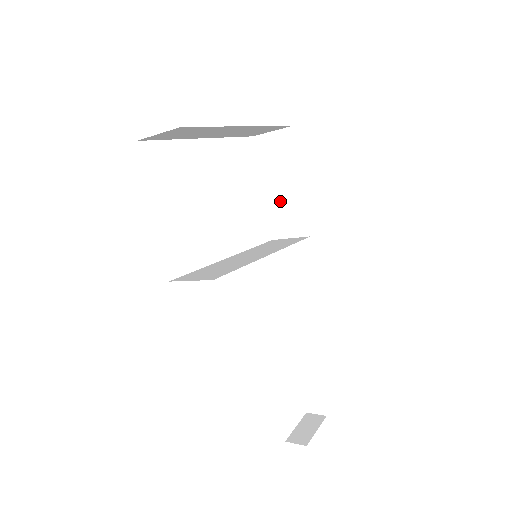
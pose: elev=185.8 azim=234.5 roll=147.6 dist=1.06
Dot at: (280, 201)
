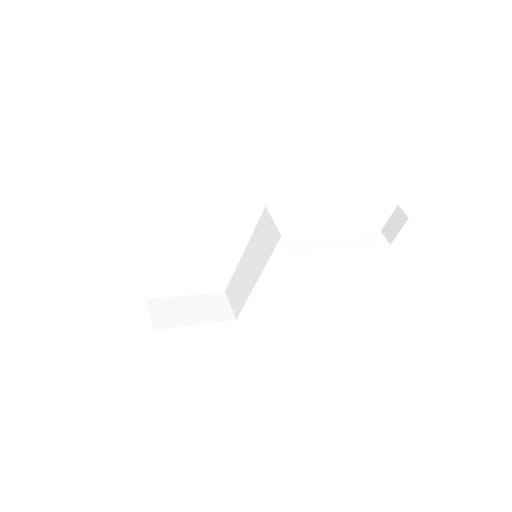
Dot at: occluded
